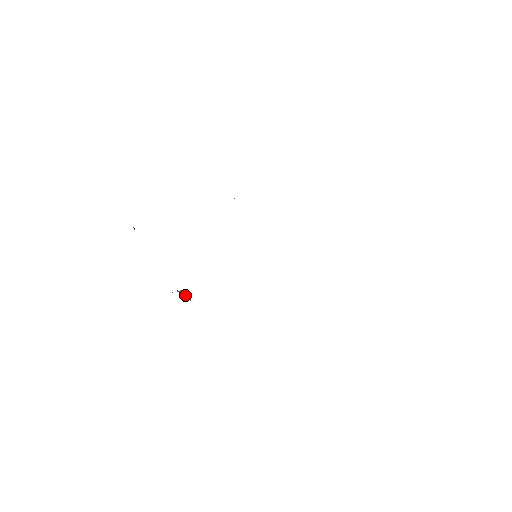
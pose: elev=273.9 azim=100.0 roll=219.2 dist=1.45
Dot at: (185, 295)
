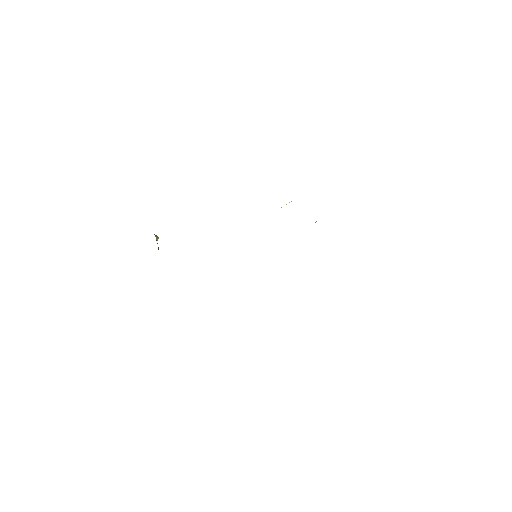
Dot at: occluded
